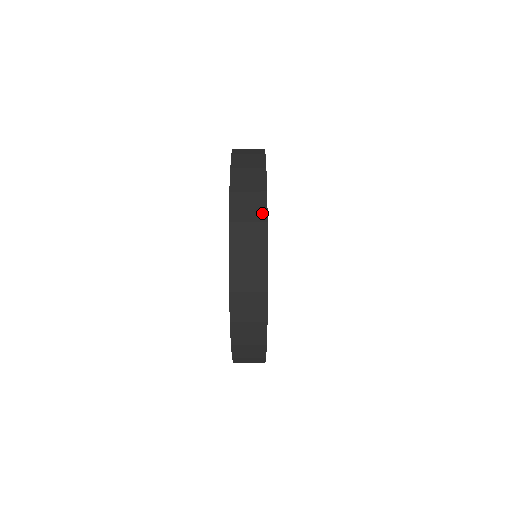
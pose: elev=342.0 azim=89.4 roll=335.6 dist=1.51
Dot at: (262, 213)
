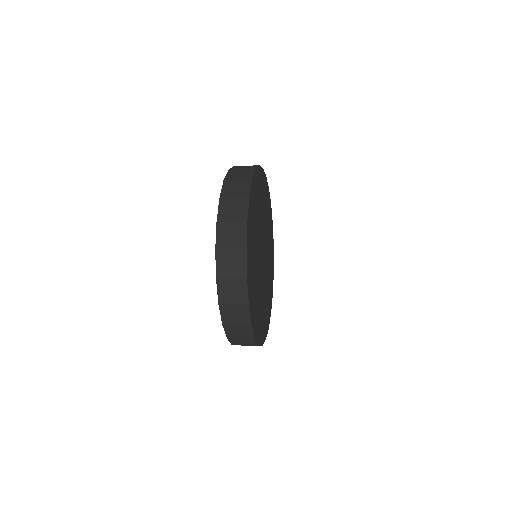
Dot at: (249, 176)
